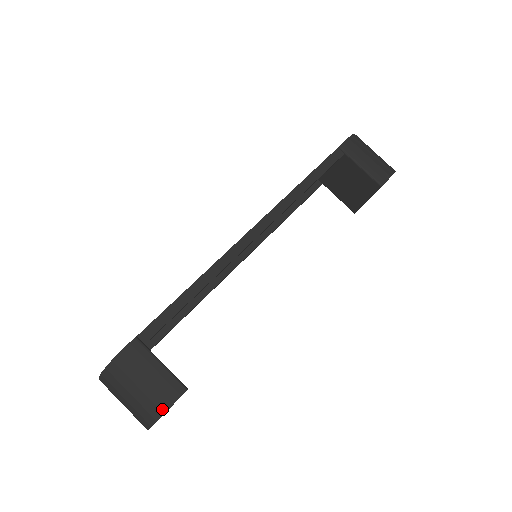
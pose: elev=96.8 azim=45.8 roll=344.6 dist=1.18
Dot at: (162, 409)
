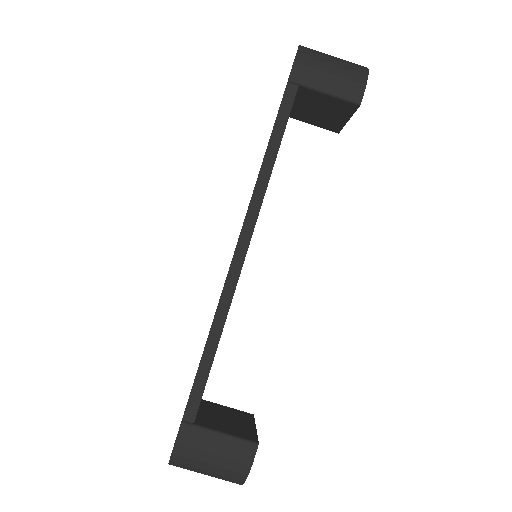
Dot at: (244, 473)
